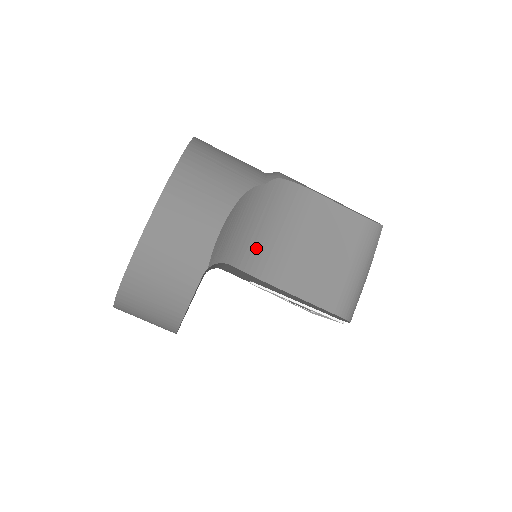
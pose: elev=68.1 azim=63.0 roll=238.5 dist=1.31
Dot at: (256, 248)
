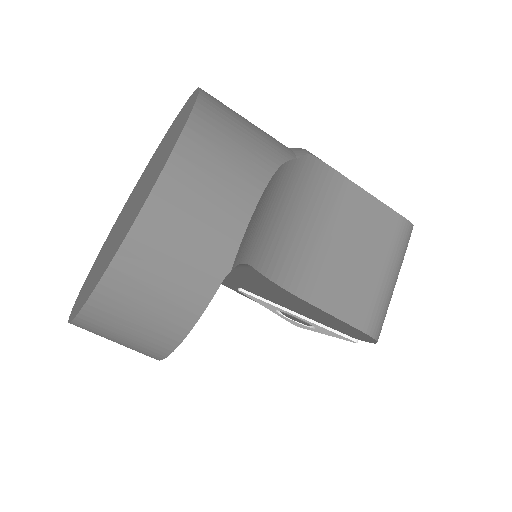
Dot at: (280, 245)
